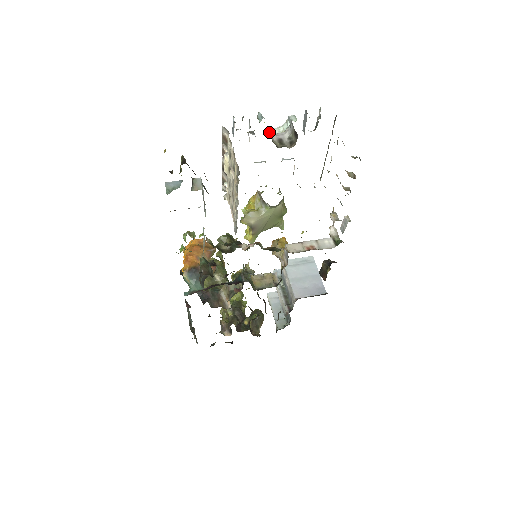
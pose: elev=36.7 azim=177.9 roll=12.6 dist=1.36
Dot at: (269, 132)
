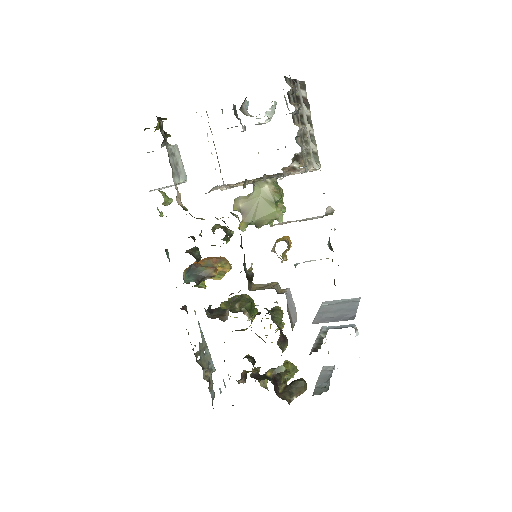
Dot at: (247, 113)
